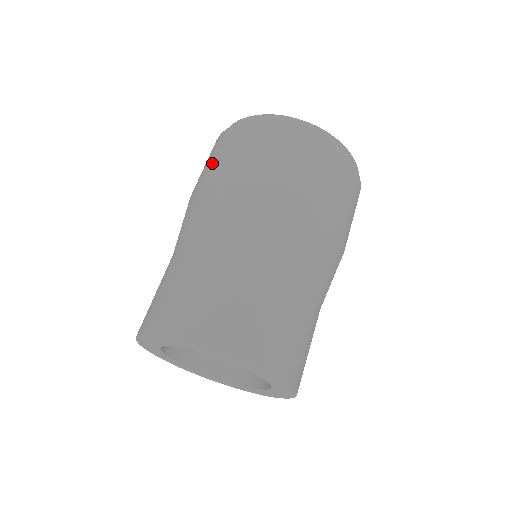
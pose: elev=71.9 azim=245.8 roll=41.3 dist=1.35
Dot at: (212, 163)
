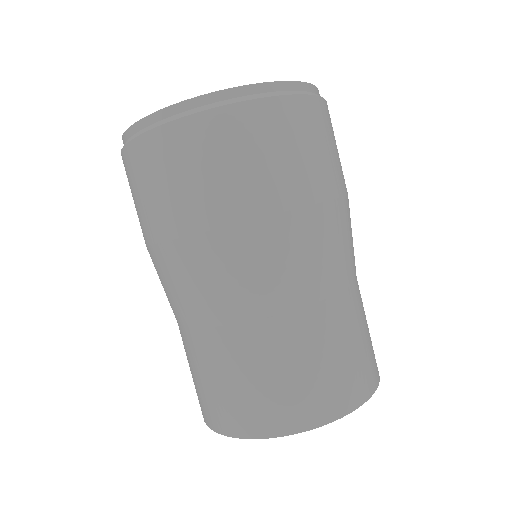
Dot at: occluded
